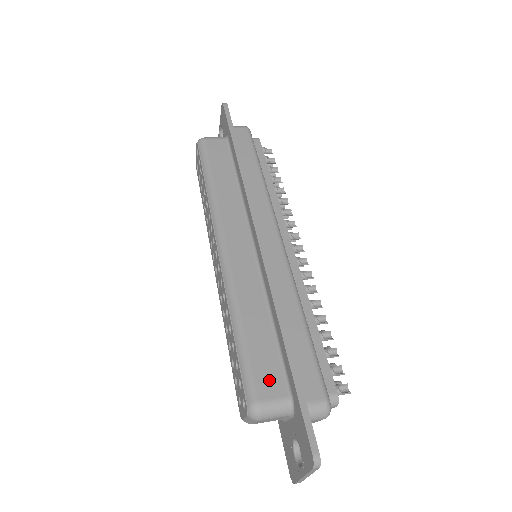
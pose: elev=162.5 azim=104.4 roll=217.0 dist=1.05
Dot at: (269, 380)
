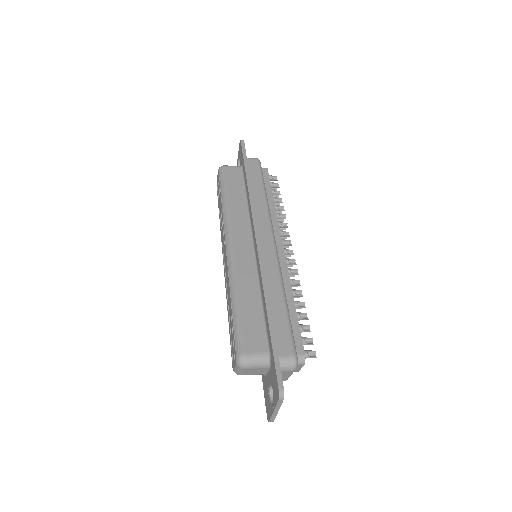
Dot at: (254, 340)
